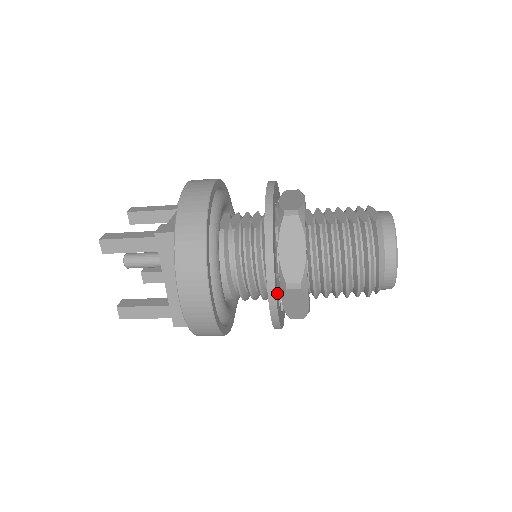
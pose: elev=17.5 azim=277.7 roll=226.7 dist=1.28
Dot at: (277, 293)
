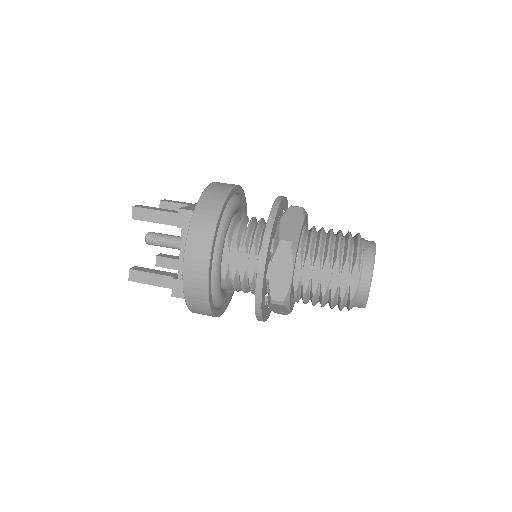
Dot at: occluded
